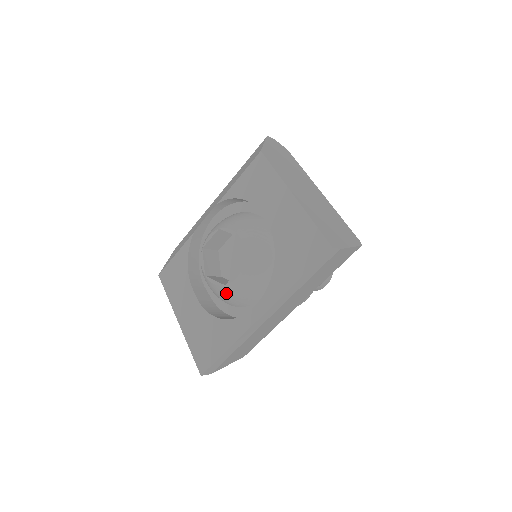
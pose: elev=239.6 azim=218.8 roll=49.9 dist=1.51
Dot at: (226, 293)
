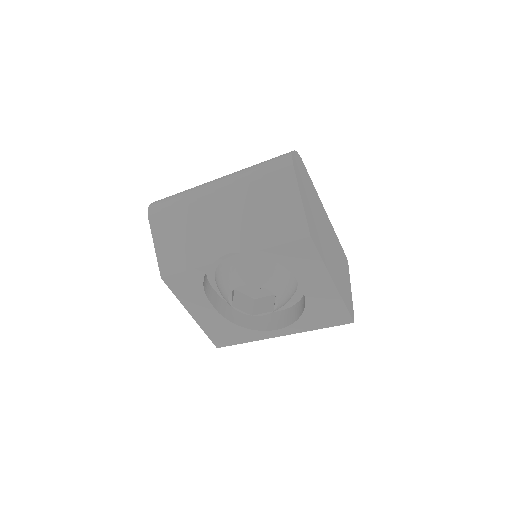
Dot at: occluded
